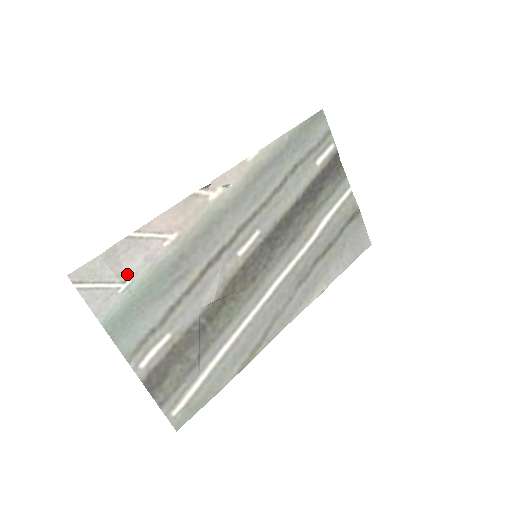
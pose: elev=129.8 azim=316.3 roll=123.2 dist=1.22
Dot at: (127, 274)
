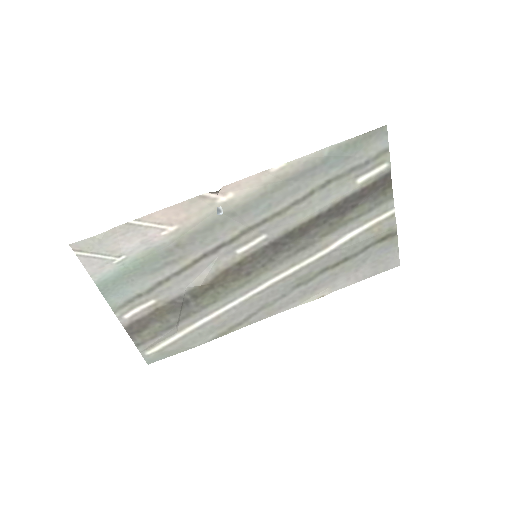
Dot at: (123, 251)
